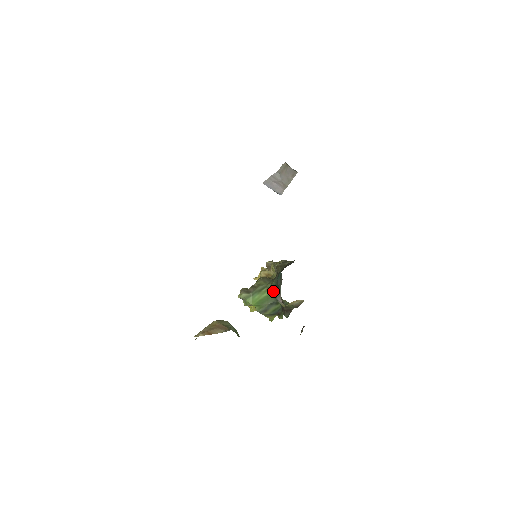
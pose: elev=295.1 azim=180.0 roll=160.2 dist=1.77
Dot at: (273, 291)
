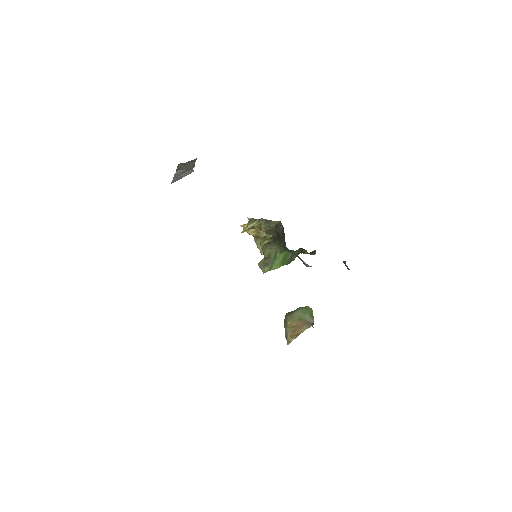
Dot at: (286, 251)
